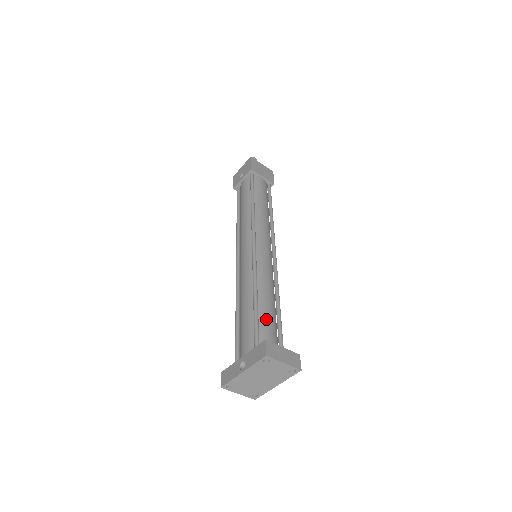
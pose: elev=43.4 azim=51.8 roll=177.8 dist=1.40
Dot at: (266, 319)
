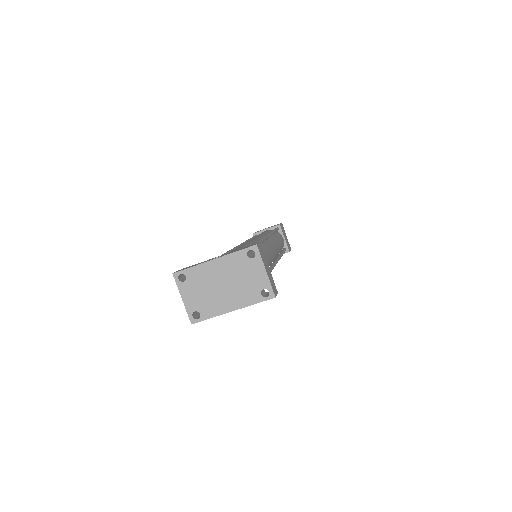
Dot at: occluded
